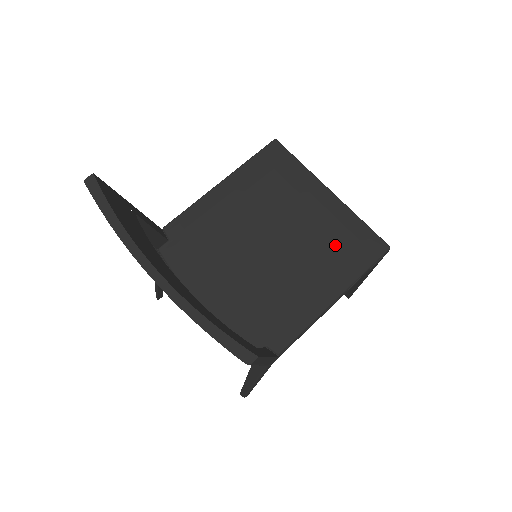
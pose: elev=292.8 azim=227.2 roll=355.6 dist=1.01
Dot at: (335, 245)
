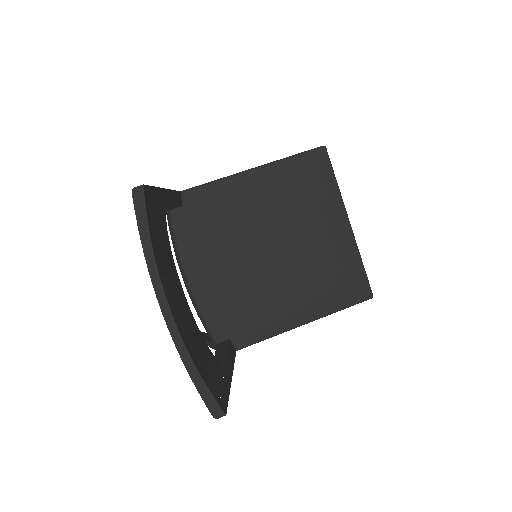
Dot at: (329, 276)
